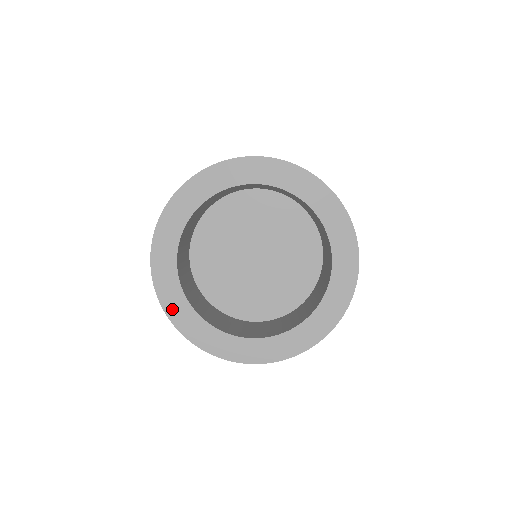
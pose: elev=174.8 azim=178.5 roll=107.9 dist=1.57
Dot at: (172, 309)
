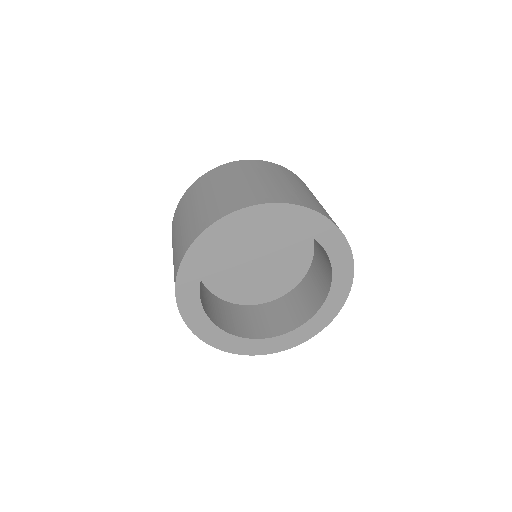
Dot at: (245, 350)
